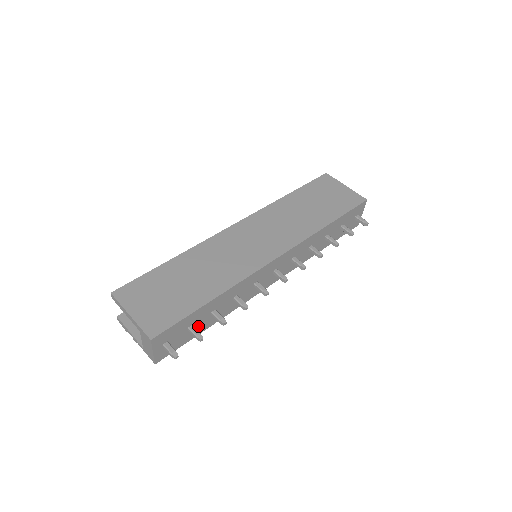
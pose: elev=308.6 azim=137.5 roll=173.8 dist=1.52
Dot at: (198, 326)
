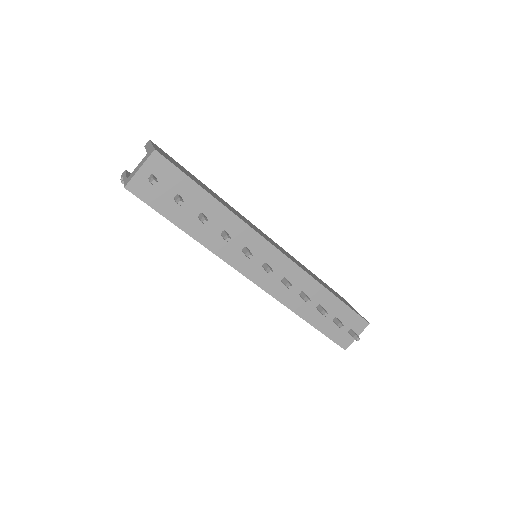
Dot at: (181, 210)
